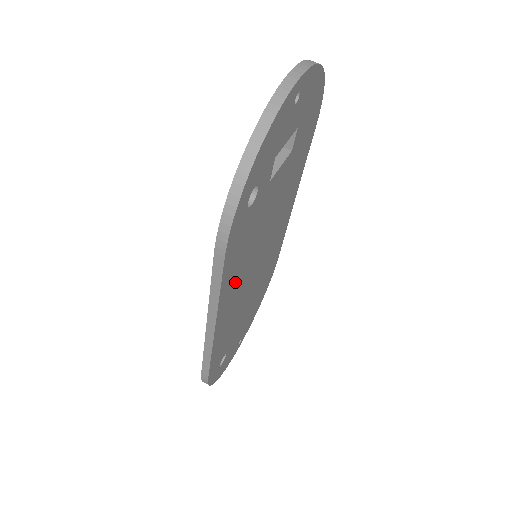
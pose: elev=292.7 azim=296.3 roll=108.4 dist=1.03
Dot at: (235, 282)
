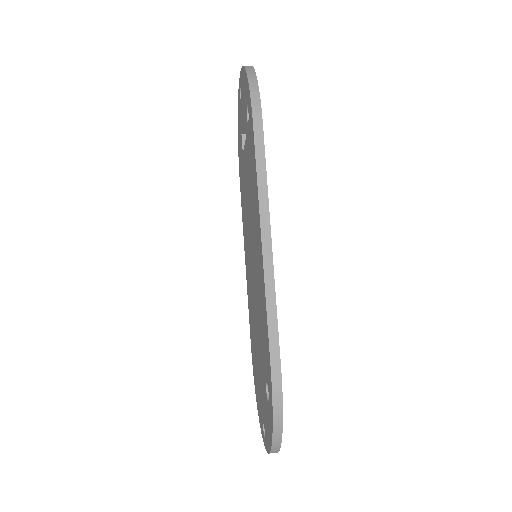
Dot at: occluded
